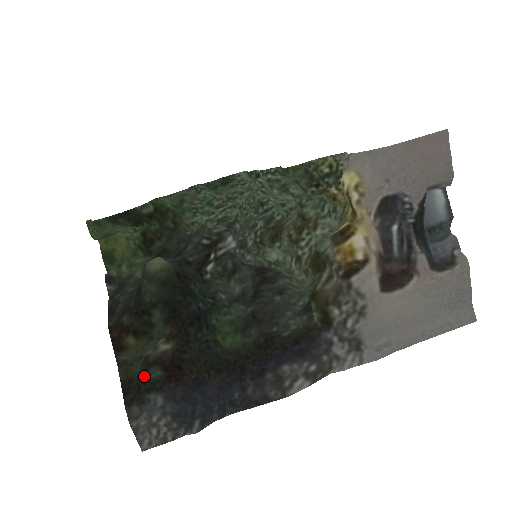
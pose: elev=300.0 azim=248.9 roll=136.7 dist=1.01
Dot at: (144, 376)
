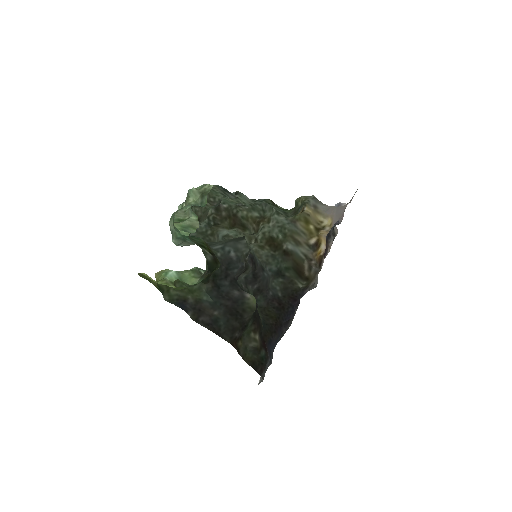
Dot at: (260, 357)
